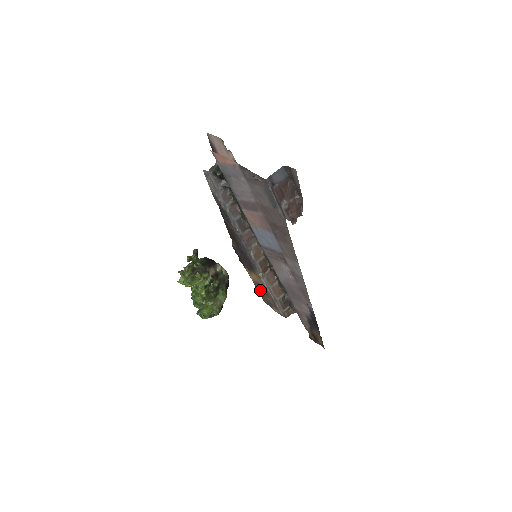
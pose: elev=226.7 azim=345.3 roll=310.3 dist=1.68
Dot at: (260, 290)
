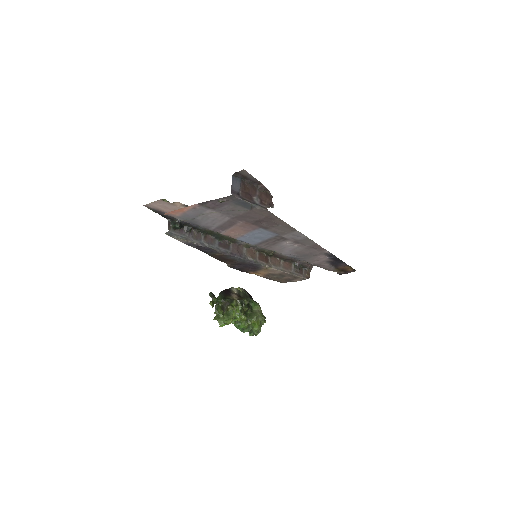
Dot at: (274, 278)
